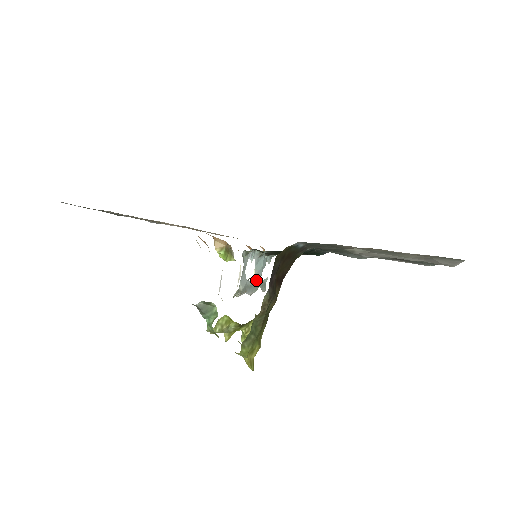
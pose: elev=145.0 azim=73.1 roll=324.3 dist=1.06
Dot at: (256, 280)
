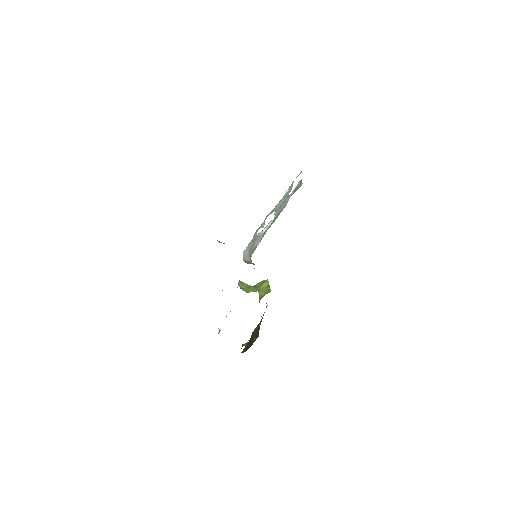
Dot at: (280, 208)
